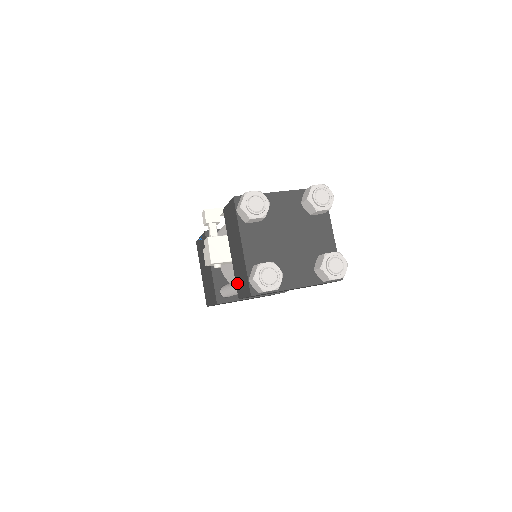
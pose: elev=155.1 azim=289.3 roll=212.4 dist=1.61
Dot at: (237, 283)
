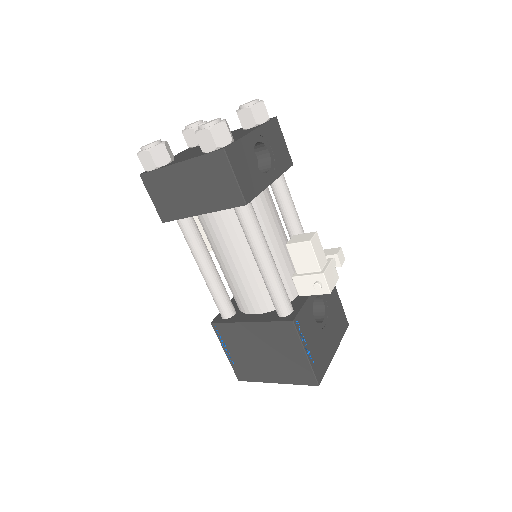
Dot at: occluded
